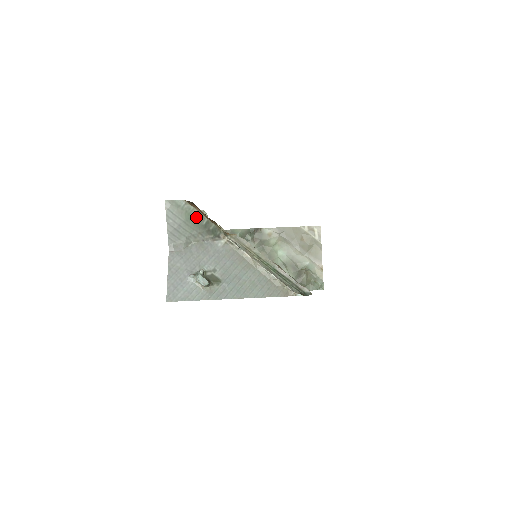
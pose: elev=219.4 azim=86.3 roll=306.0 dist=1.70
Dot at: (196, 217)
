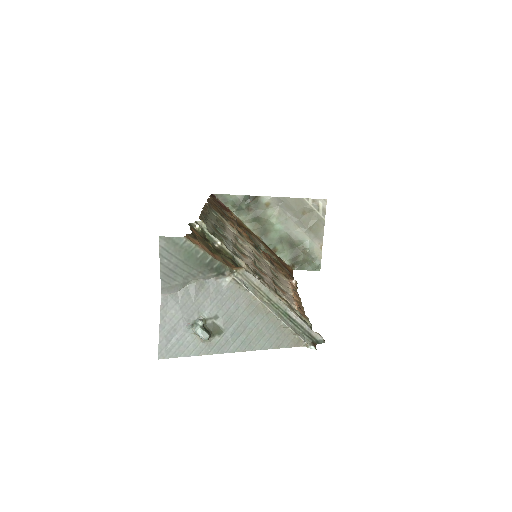
Dot at: (197, 255)
